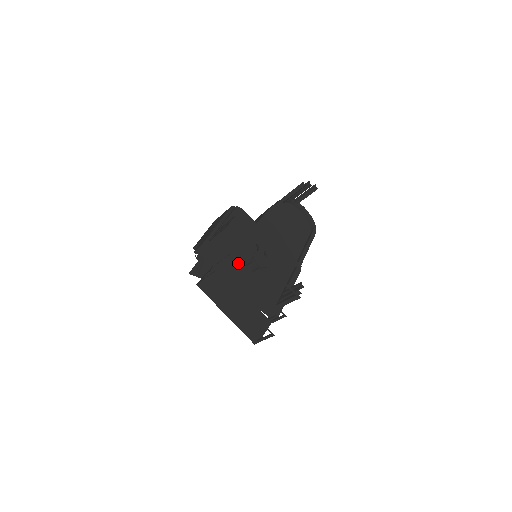
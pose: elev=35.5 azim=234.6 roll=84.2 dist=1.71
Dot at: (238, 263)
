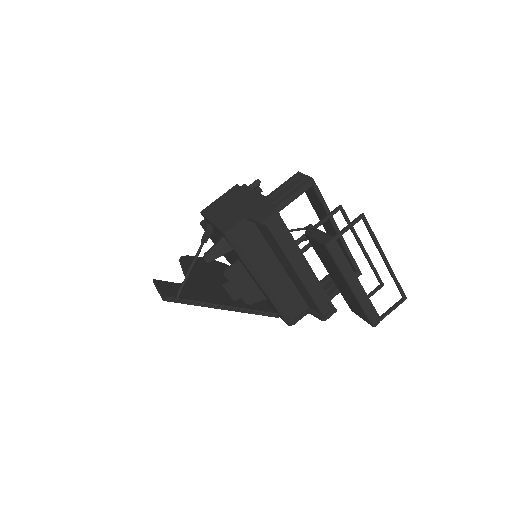
Dot at: occluded
